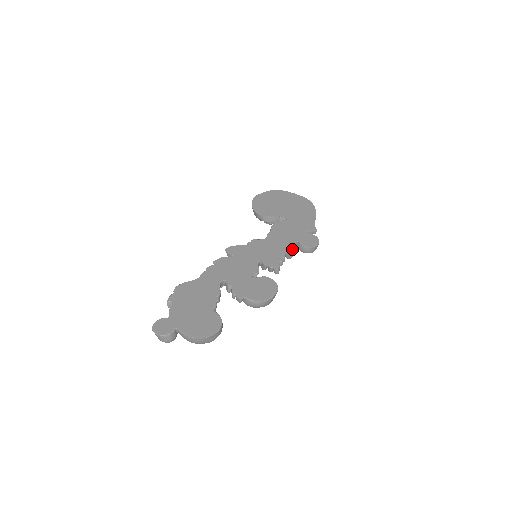
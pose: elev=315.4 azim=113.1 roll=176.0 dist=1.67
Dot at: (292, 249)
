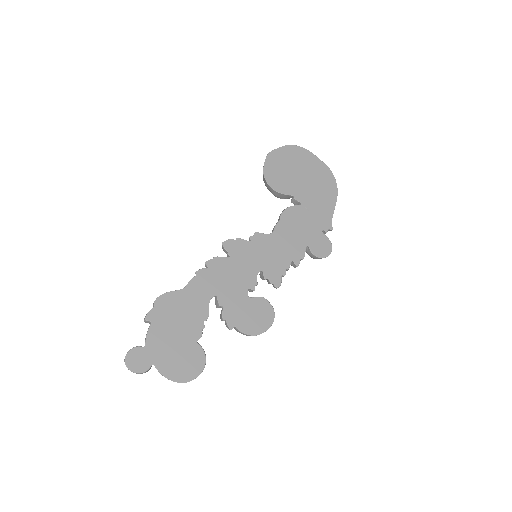
Dot at: (300, 258)
